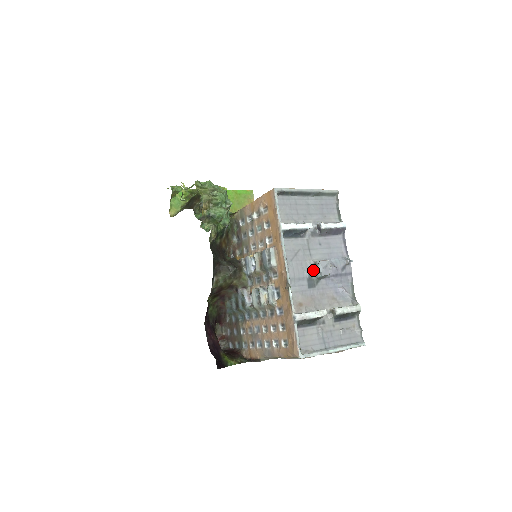
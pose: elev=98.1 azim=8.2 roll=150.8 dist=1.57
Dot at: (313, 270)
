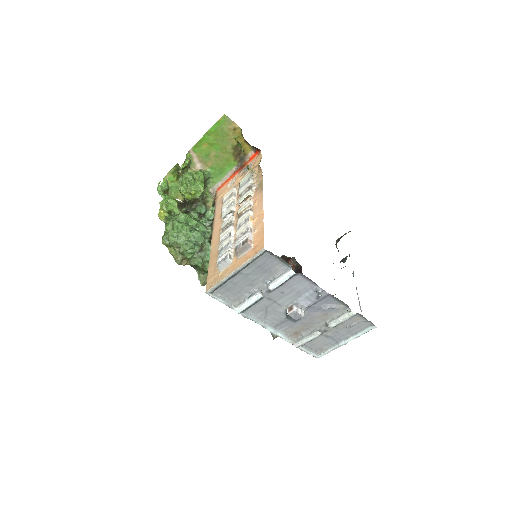
Dot at: (288, 316)
